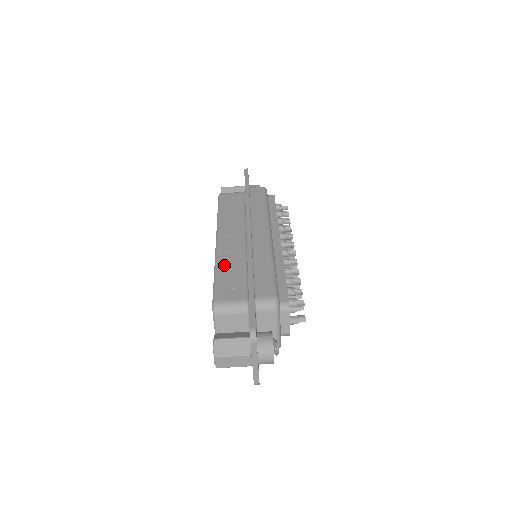
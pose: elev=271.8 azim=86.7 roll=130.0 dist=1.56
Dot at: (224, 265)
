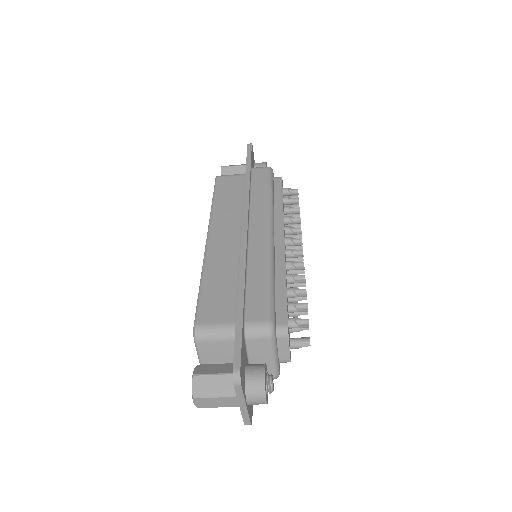
Dot at: (212, 274)
